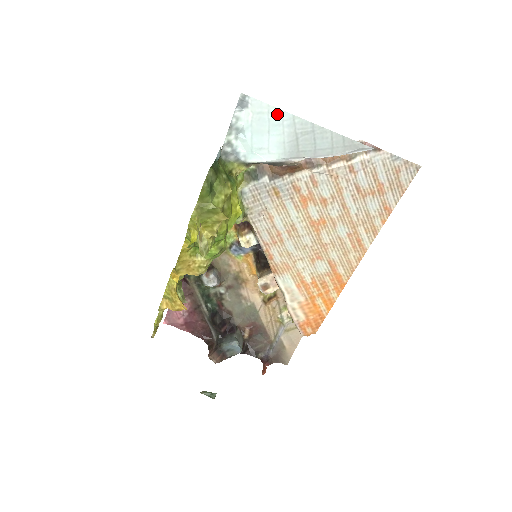
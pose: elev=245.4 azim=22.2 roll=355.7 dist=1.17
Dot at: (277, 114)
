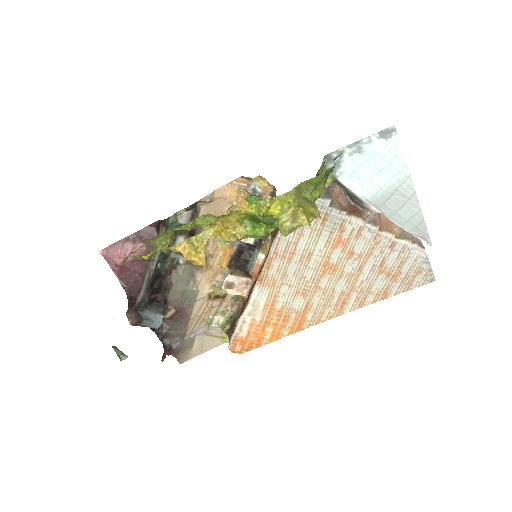
Dot at: (400, 164)
